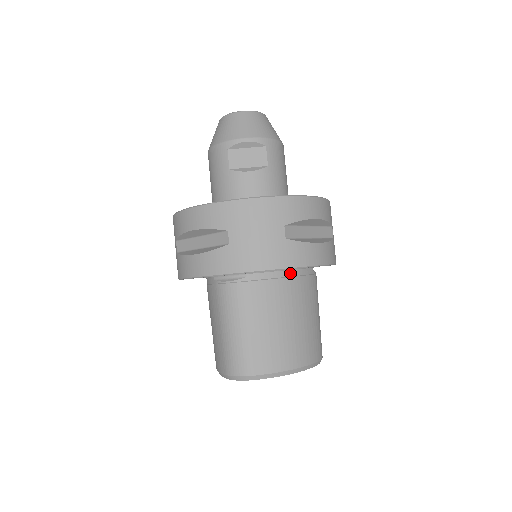
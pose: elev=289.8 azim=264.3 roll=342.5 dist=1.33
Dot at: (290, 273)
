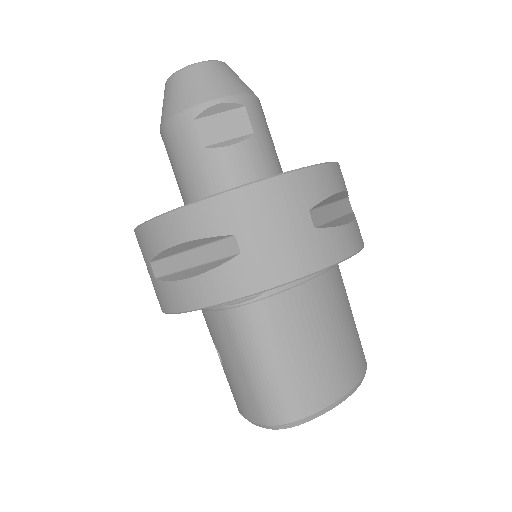
Dot at: occluded
